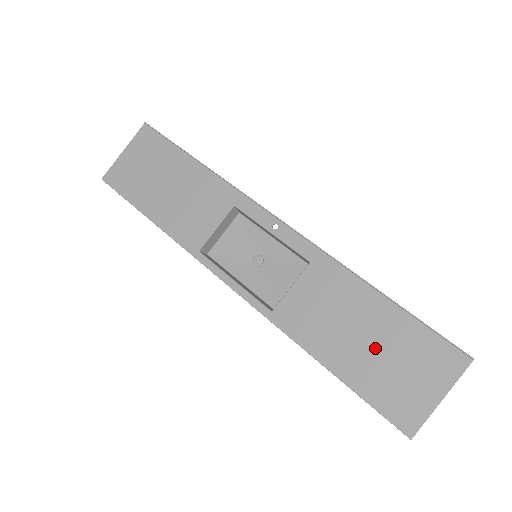
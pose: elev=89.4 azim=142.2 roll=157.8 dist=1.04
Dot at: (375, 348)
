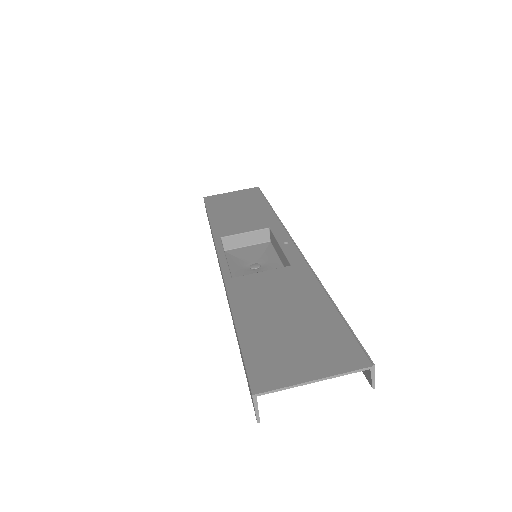
Dot at: (289, 324)
